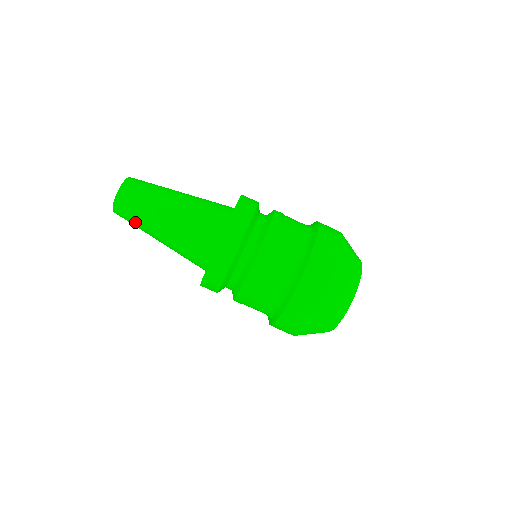
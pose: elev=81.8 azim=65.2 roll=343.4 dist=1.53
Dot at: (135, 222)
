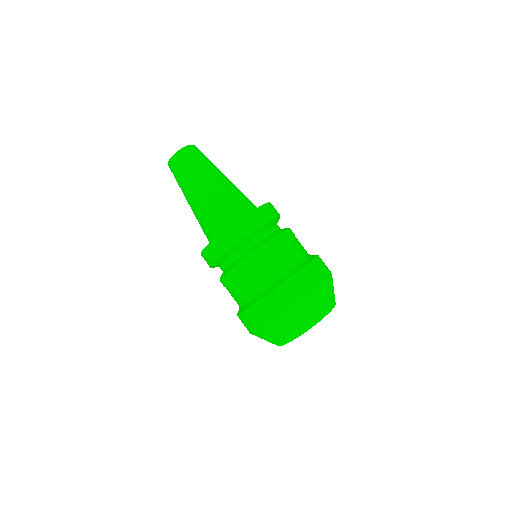
Dot at: (184, 174)
